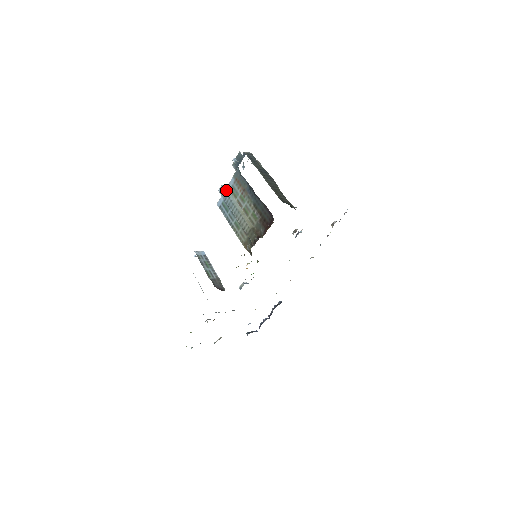
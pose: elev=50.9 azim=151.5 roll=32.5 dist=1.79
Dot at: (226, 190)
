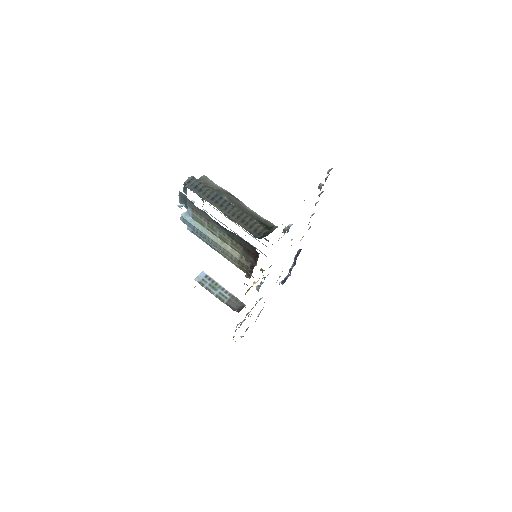
Dot at: (189, 220)
